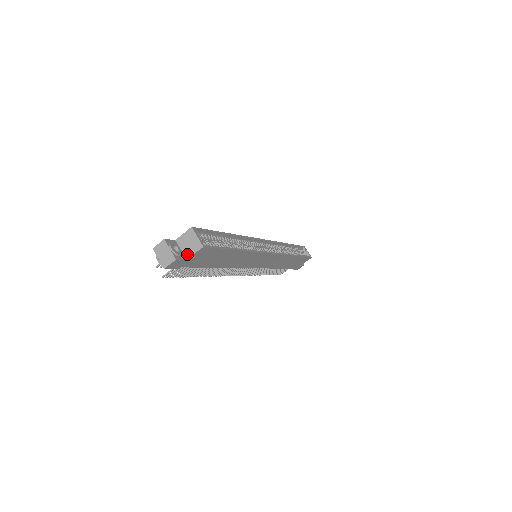
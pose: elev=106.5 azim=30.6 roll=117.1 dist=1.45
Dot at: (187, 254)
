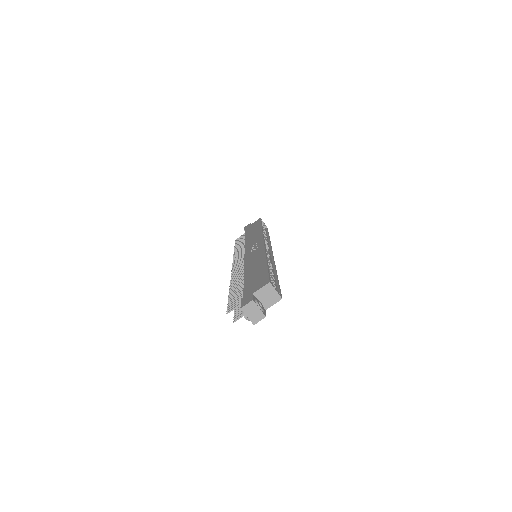
Dot at: (266, 305)
